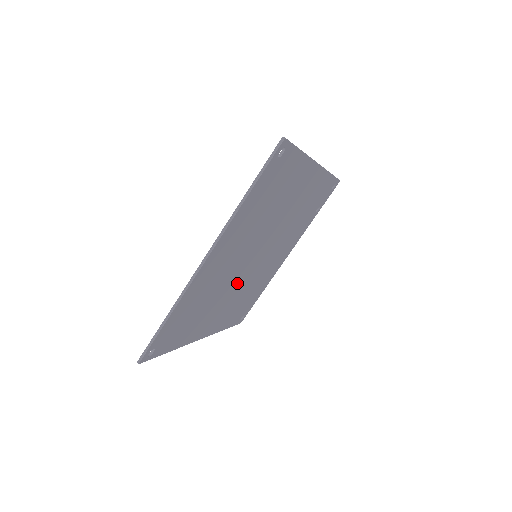
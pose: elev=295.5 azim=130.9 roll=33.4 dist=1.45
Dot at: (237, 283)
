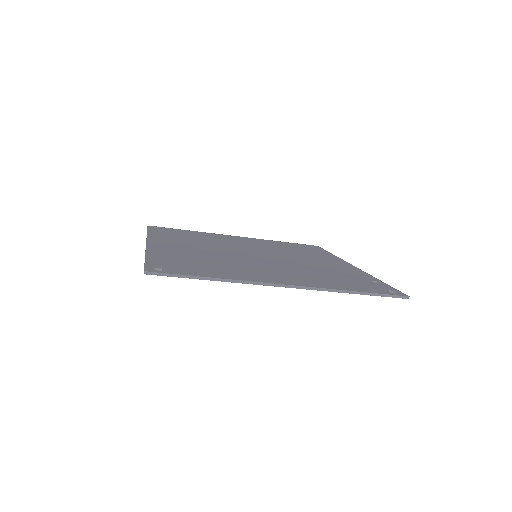
Dot at: occluded
